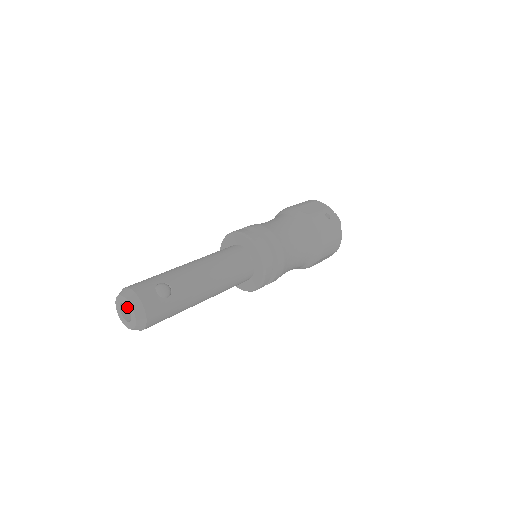
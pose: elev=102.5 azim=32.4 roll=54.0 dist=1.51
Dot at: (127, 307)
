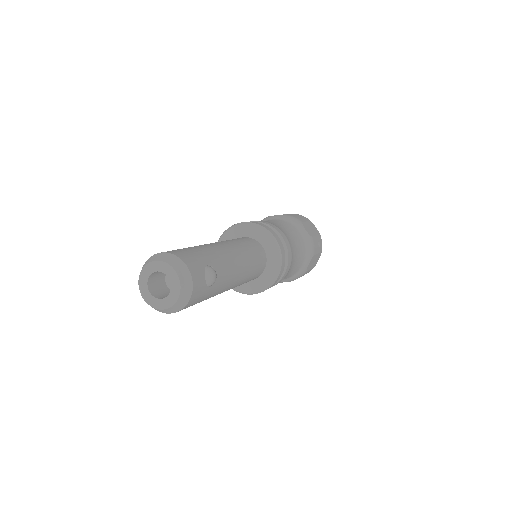
Dot at: (155, 275)
